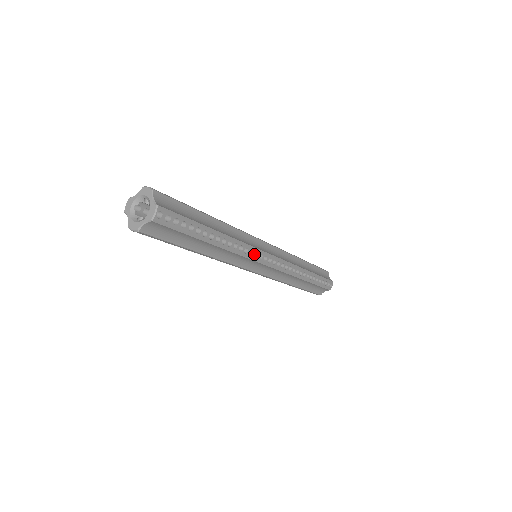
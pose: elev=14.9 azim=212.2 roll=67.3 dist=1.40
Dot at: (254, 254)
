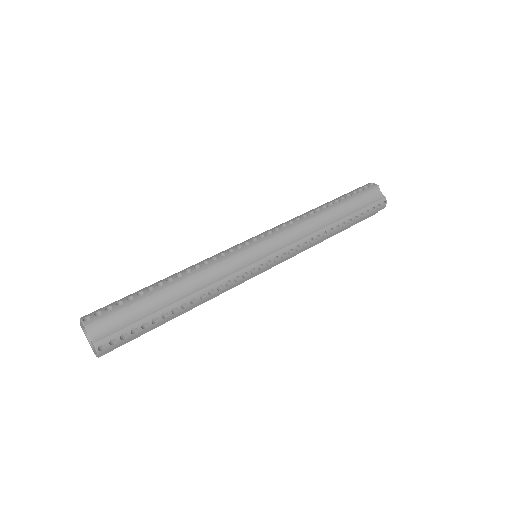
Dot at: (242, 276)
